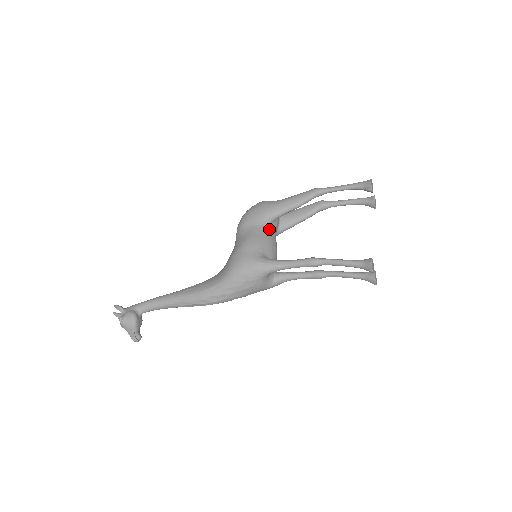
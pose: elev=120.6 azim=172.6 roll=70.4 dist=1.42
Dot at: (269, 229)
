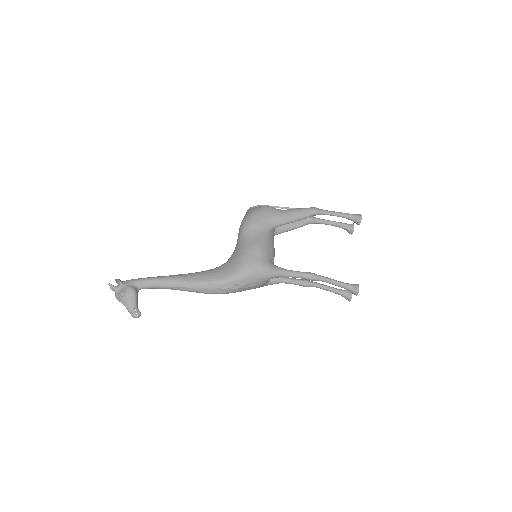
Dot at: (272, 235)
